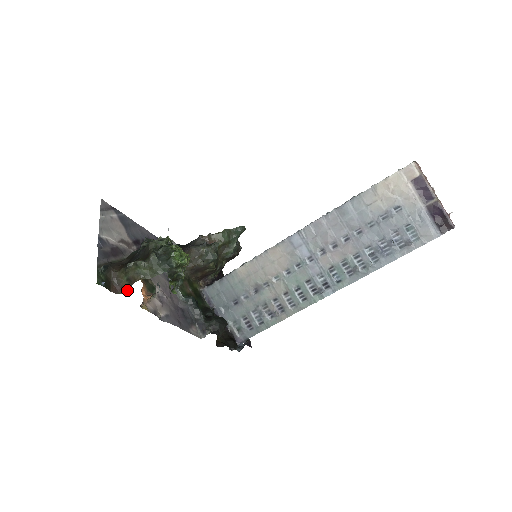
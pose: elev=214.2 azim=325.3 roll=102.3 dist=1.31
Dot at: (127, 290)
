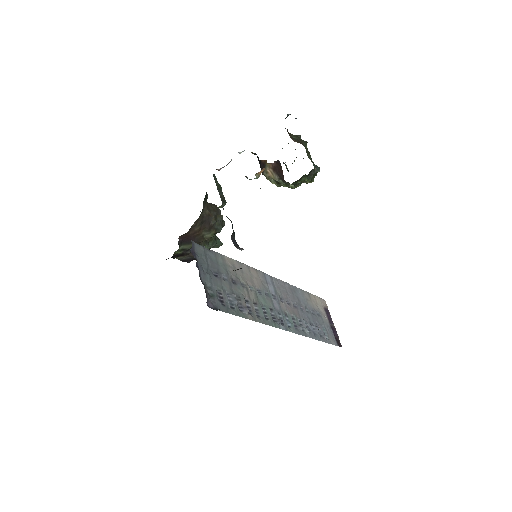
Dot at: (295, 141)
